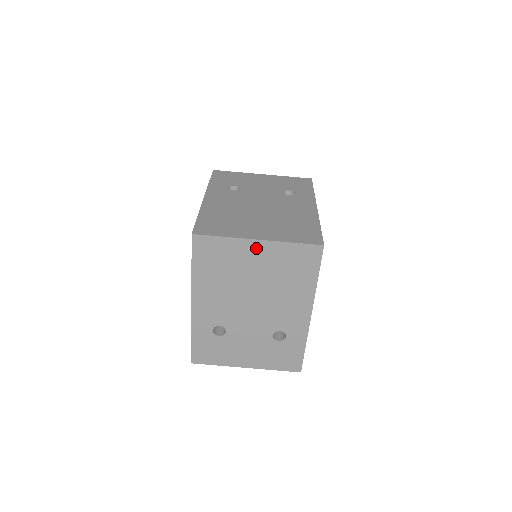
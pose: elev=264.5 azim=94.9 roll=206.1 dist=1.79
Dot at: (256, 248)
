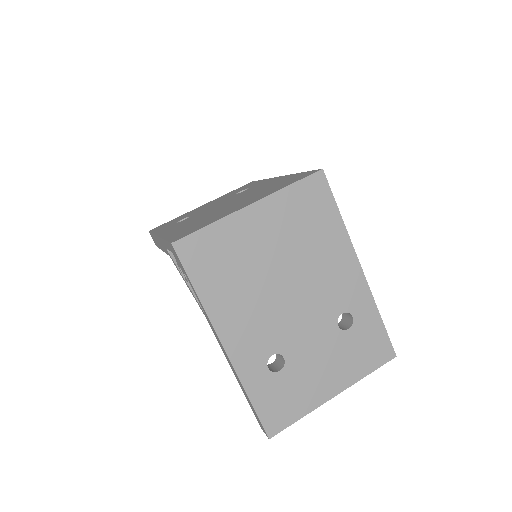
Dot at: (254, 217)
